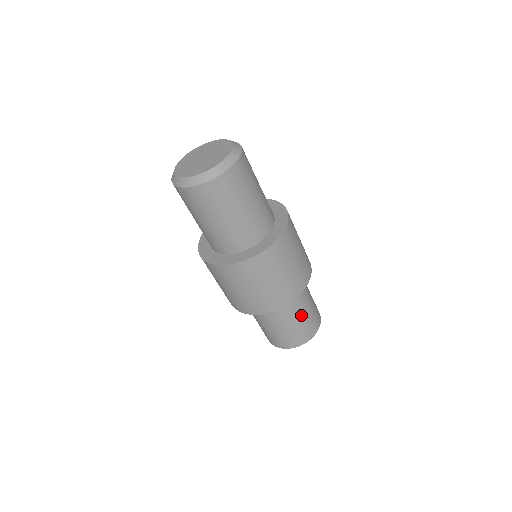
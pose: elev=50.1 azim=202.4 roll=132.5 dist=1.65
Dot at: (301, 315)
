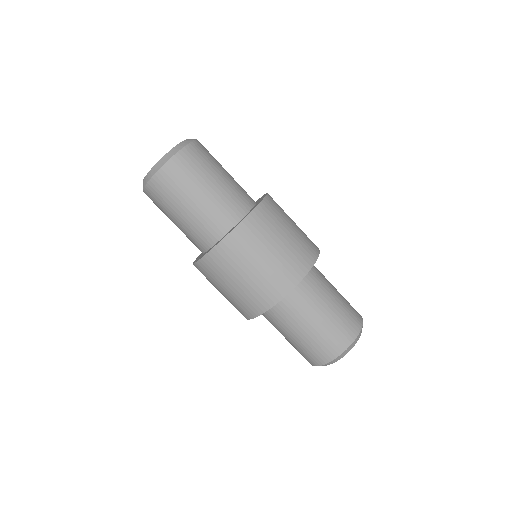
Dot at: (309, 326)
